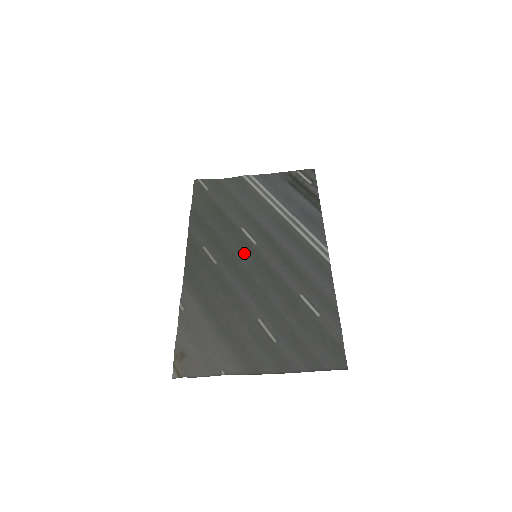
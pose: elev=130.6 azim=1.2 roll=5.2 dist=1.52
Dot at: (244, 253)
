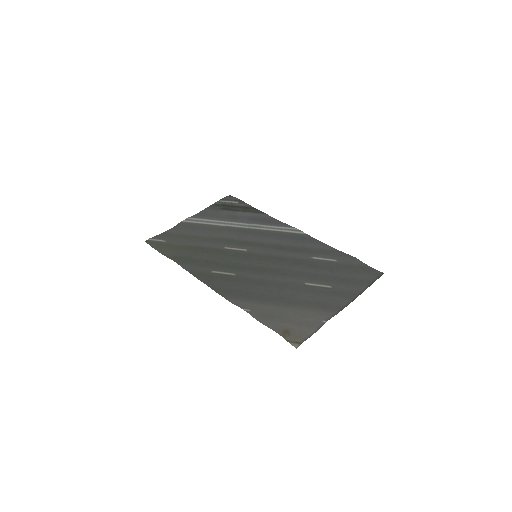
Dot at: (245, 259)
